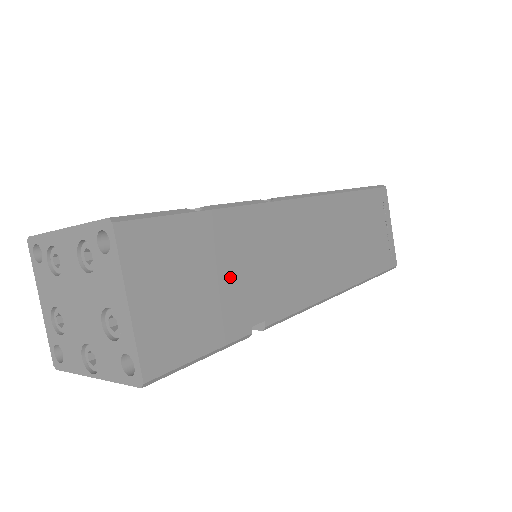
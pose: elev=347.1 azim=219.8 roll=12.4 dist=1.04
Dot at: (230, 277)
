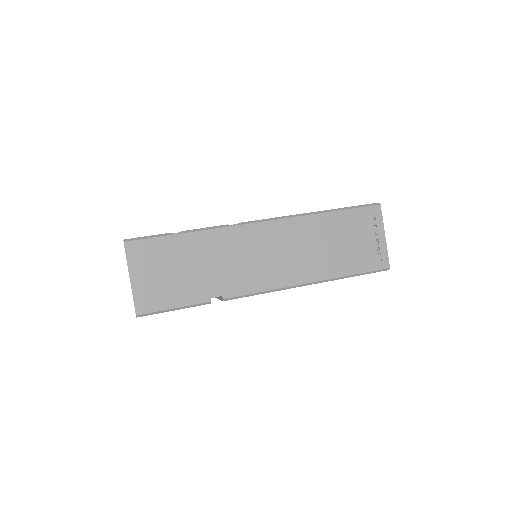
Dot at: (196, 269)
